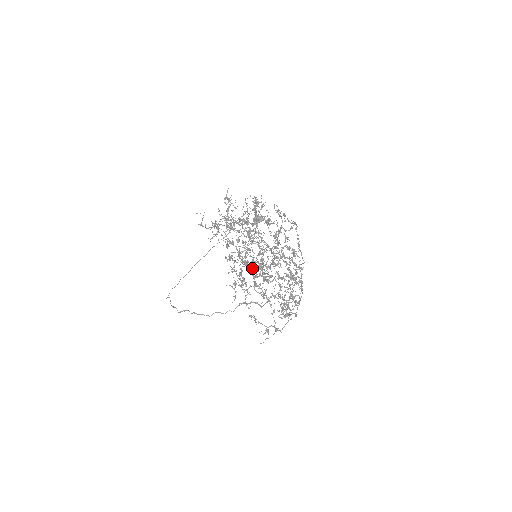
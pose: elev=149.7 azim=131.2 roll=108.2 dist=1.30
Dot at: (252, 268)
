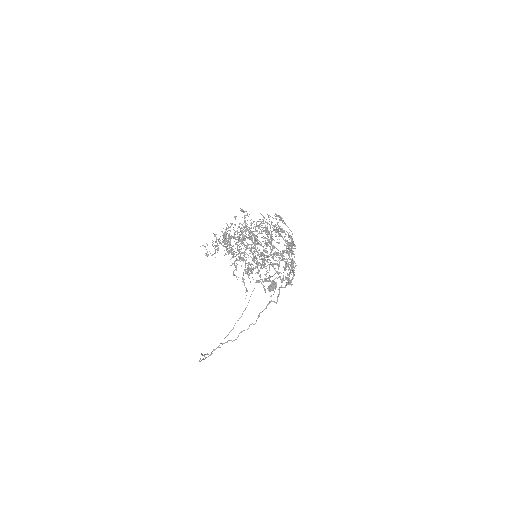
Dot at: occluded
